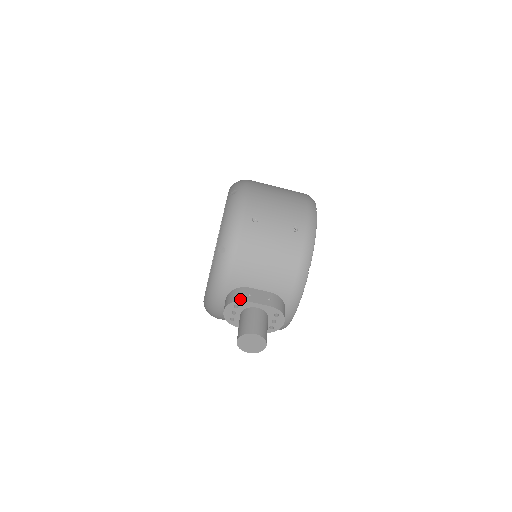
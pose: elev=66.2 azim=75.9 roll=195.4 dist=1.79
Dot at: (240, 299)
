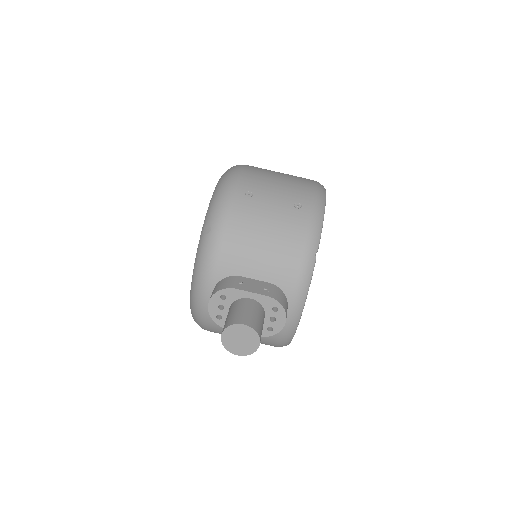
Dot at: (228, 287)
